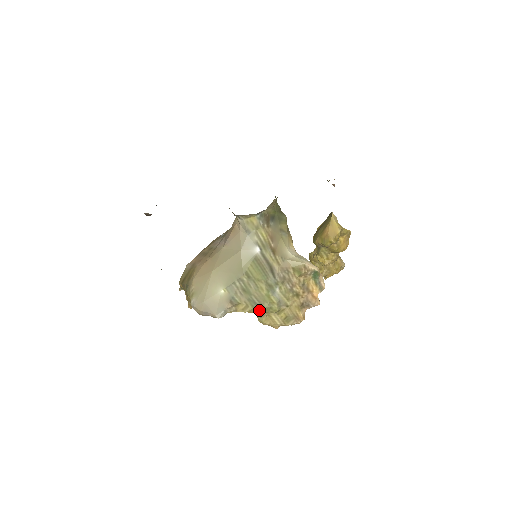
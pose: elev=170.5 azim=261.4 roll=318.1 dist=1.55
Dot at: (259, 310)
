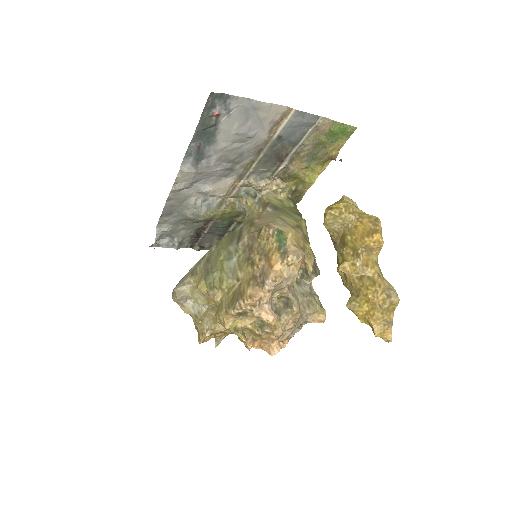
Dot at: (208, 281)
